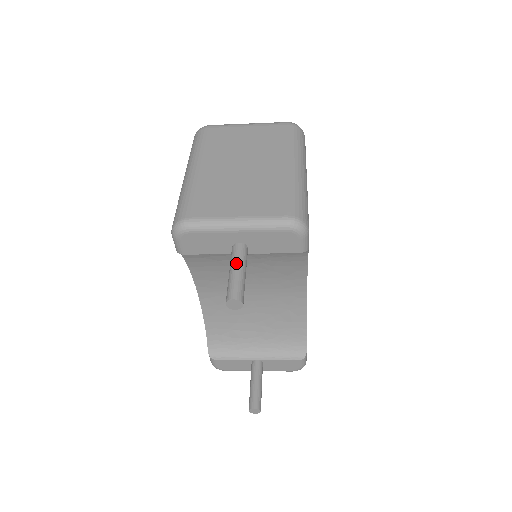
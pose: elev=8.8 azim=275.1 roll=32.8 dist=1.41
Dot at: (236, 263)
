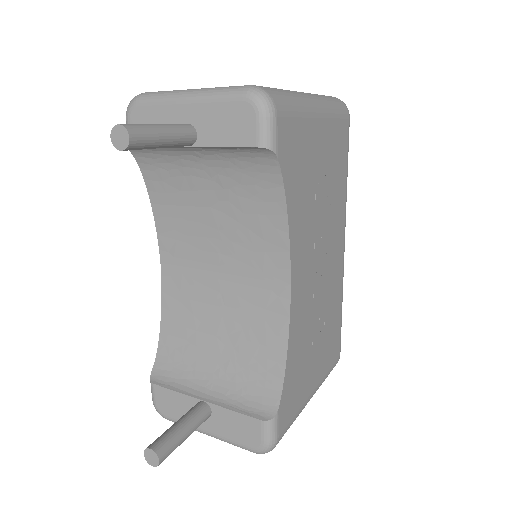
Dot at: (163, 124)
